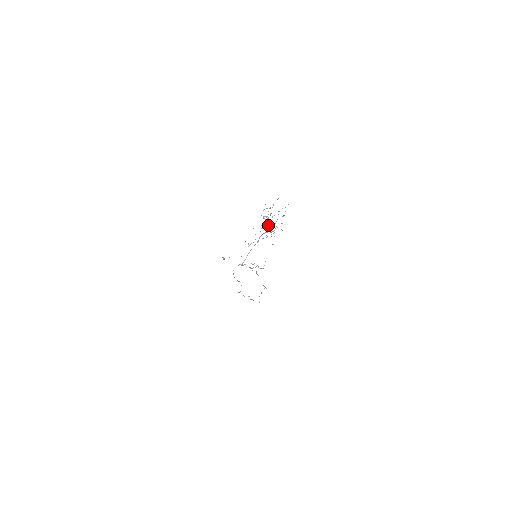
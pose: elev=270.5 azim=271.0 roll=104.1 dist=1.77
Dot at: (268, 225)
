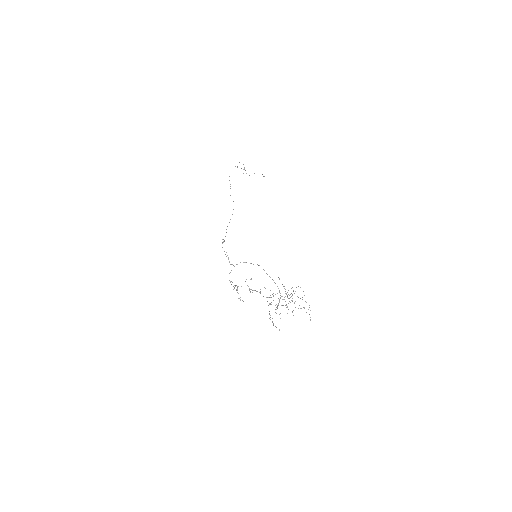
Dot at: occluded
